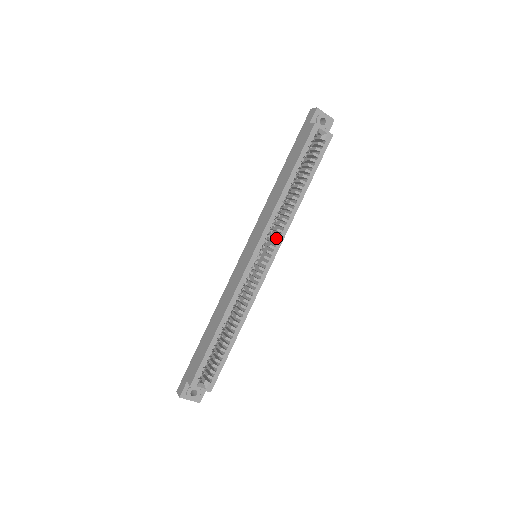
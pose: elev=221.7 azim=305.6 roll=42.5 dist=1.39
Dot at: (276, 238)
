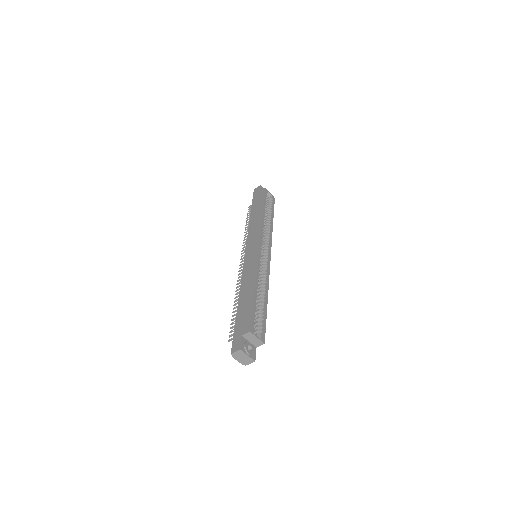
Dot at: (266, 245)
